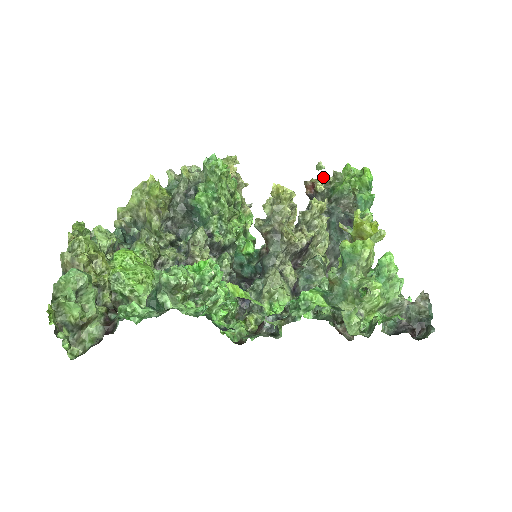
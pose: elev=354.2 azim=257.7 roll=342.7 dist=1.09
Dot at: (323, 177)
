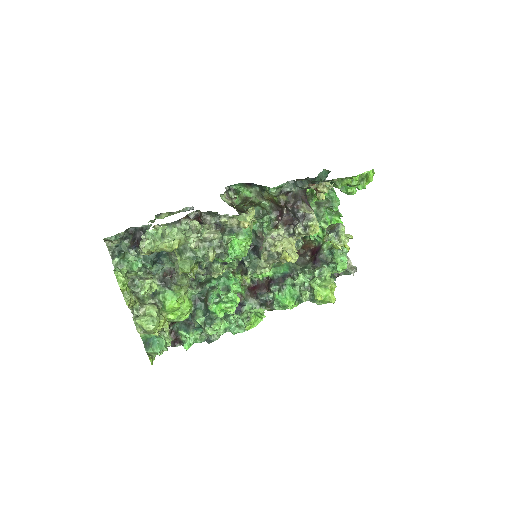
Dot at: occluded
